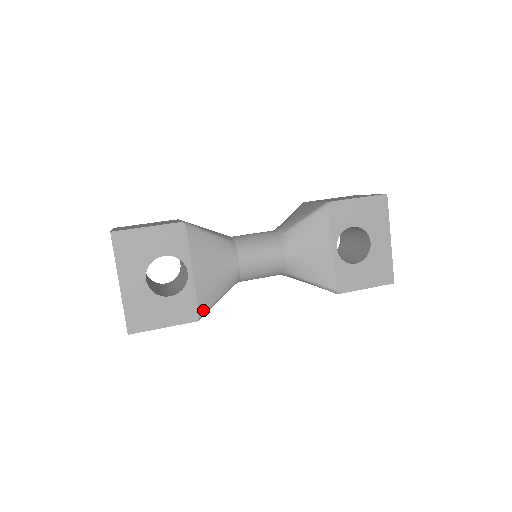
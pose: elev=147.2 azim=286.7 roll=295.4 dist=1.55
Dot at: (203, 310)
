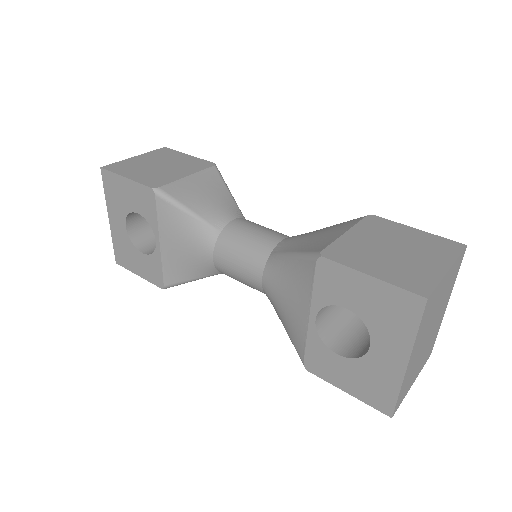
Dot at: (169, 282)
